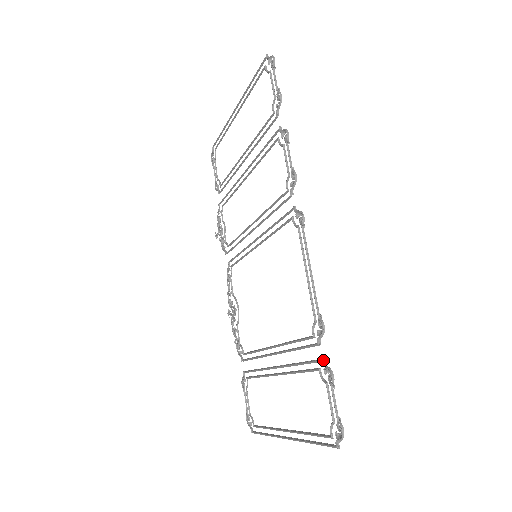
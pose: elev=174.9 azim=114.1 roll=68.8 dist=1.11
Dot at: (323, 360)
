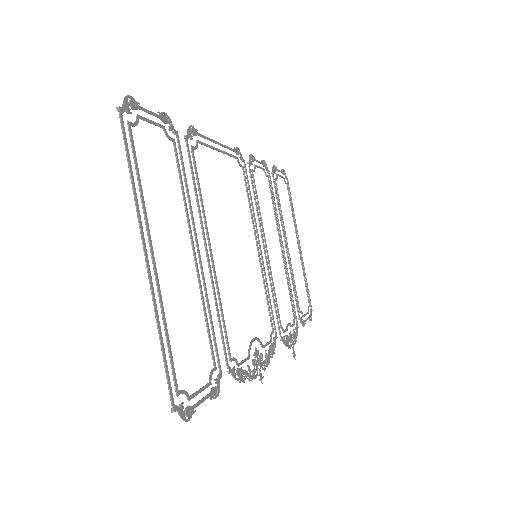
Dot at: (176, 131)
